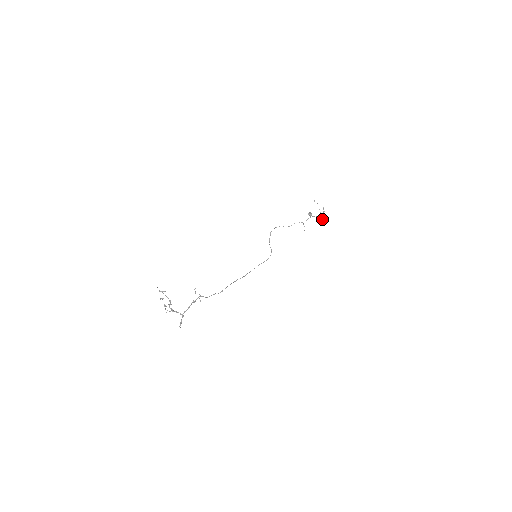
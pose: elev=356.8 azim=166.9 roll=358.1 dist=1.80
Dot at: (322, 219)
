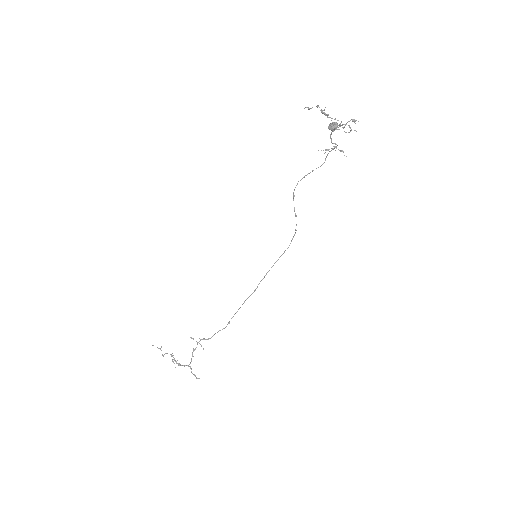
Dot at: (343, 127)
